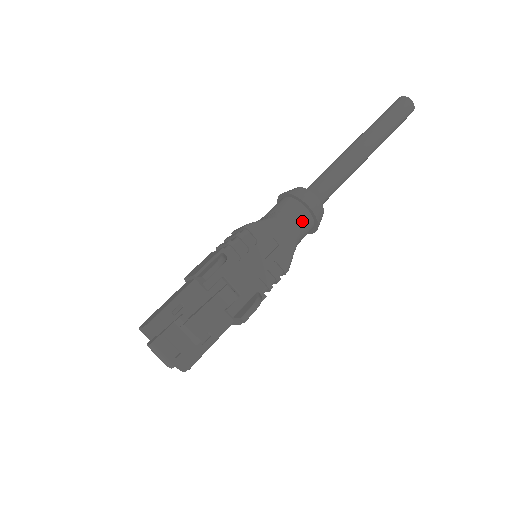
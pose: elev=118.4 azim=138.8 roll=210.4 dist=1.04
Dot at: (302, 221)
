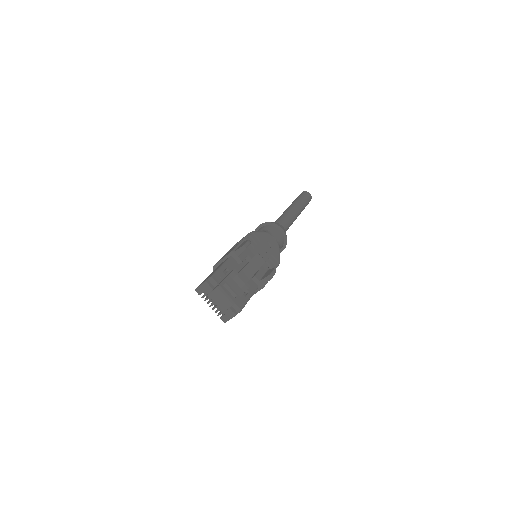
Dot at: (279, 237)
